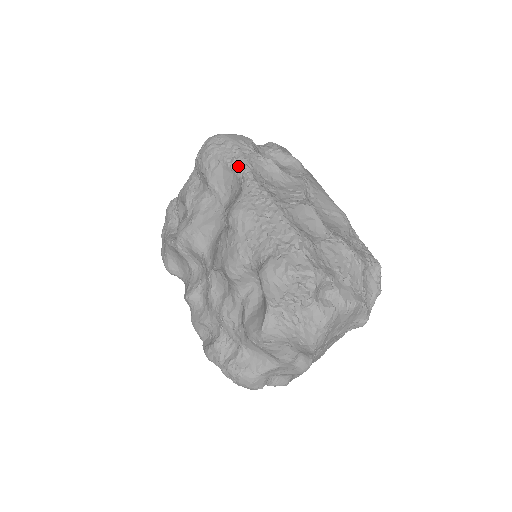
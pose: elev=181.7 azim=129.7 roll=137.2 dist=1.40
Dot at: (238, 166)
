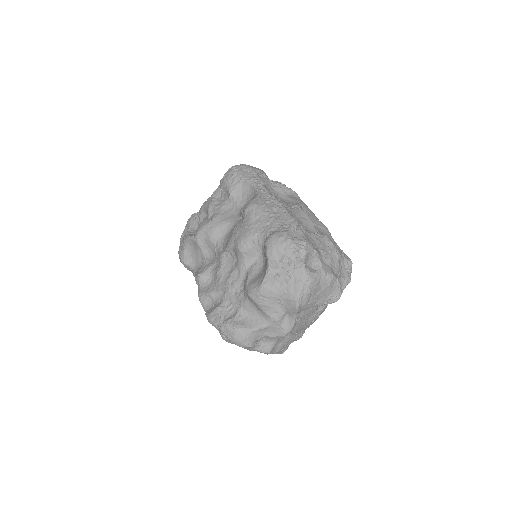
Dot at: (255, 182)
